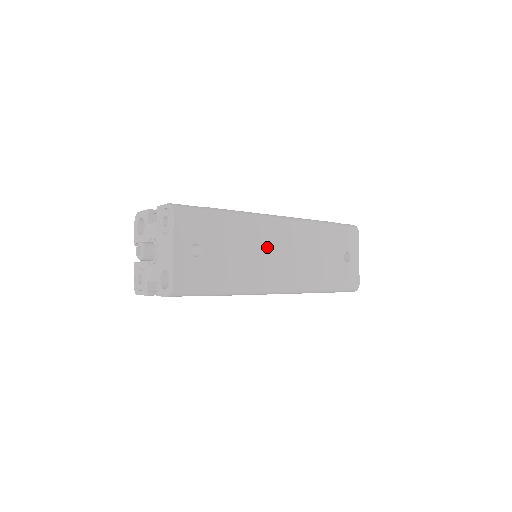
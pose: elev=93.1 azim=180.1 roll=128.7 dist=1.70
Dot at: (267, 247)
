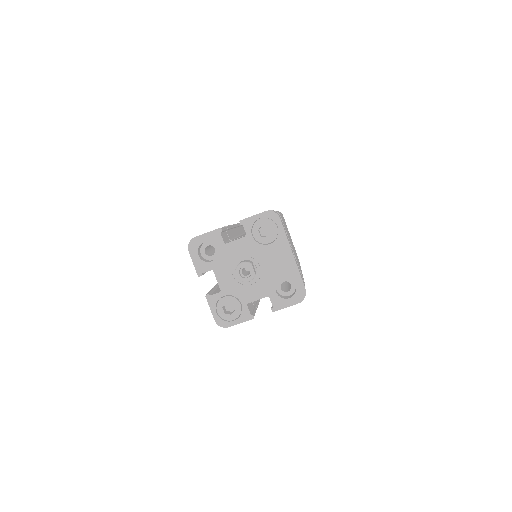
Dot at: occluded
